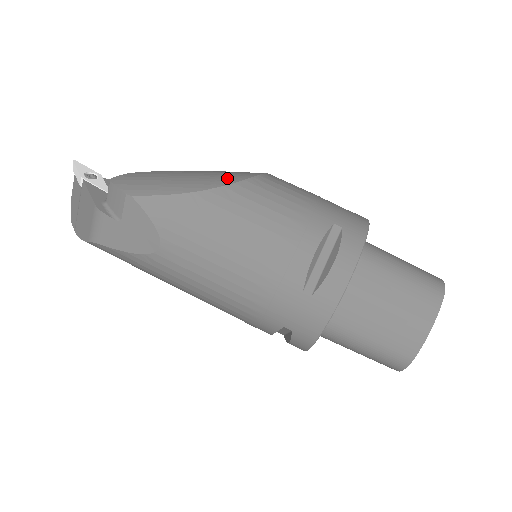
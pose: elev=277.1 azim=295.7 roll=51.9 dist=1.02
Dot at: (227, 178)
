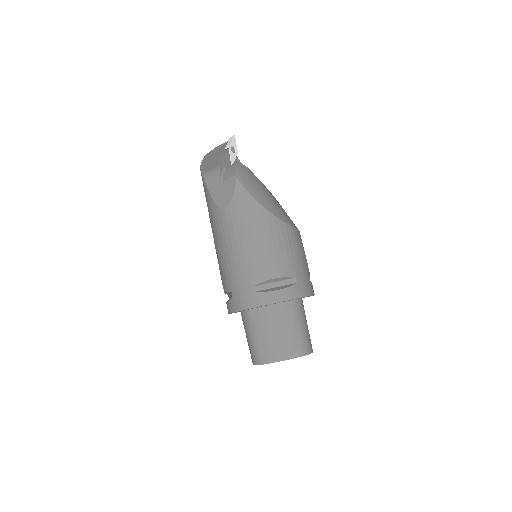
Dot at: (279, 213)
